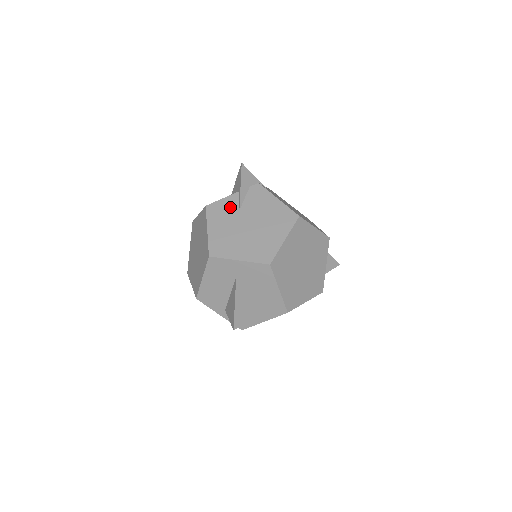
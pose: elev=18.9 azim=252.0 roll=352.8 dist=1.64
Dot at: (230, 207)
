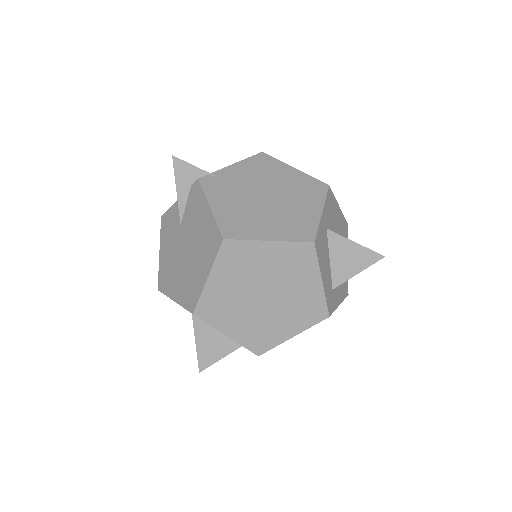
Dot at: (175, 219)
